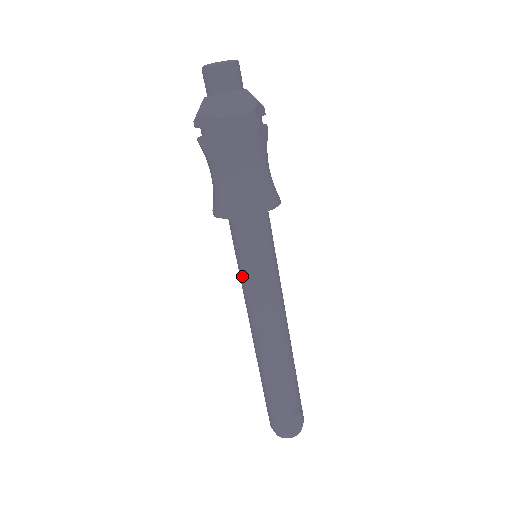
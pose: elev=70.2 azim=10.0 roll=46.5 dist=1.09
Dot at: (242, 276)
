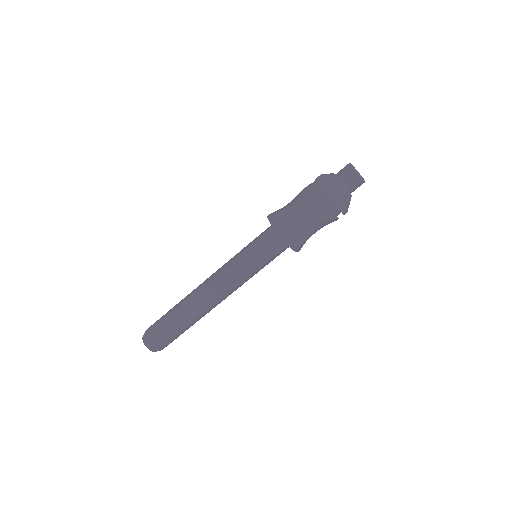
Dot at: occluded
